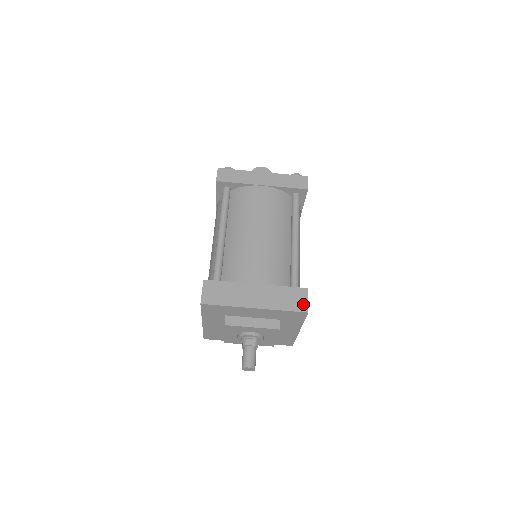
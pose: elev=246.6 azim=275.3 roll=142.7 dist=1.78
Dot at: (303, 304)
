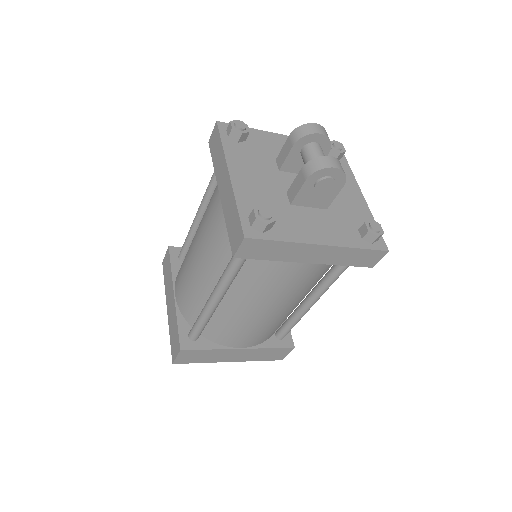
Dot at: (282, 357)
